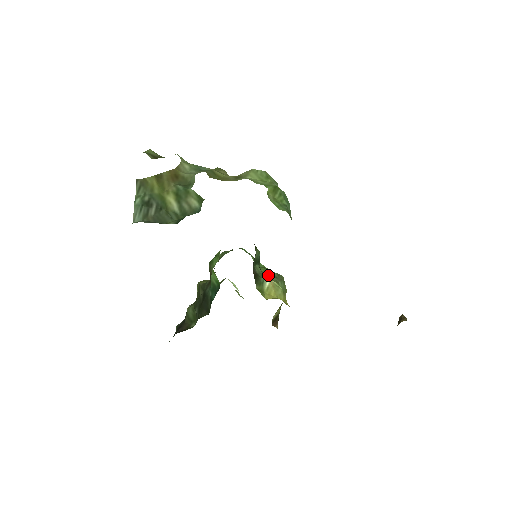
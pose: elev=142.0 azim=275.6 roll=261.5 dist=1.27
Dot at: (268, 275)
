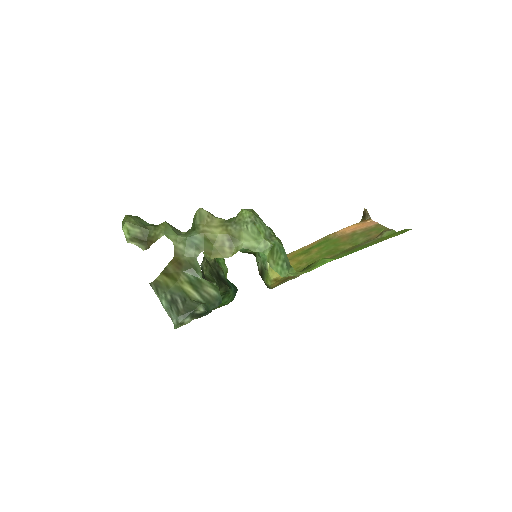
Dot at: occluded
